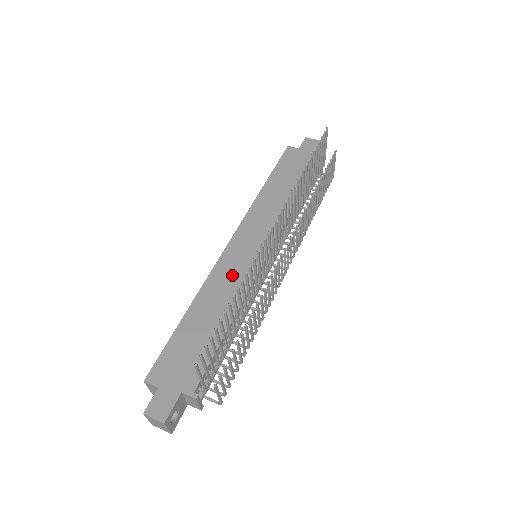
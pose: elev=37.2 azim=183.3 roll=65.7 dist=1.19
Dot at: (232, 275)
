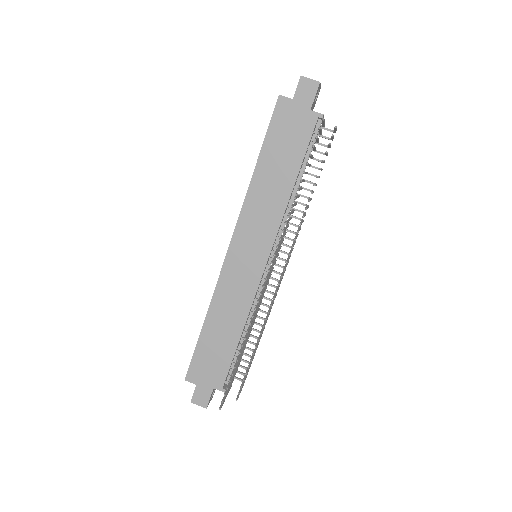
Dot at: (236, 287)
